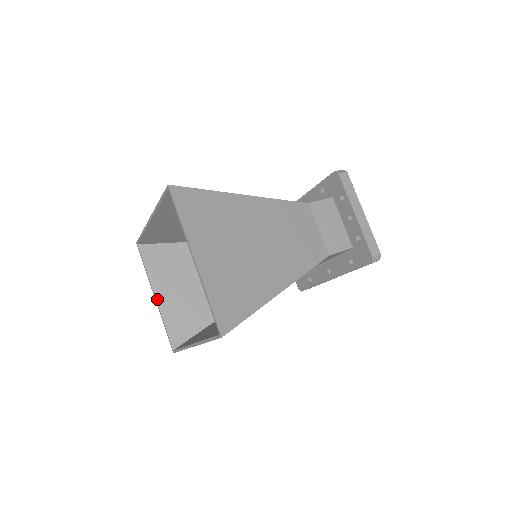
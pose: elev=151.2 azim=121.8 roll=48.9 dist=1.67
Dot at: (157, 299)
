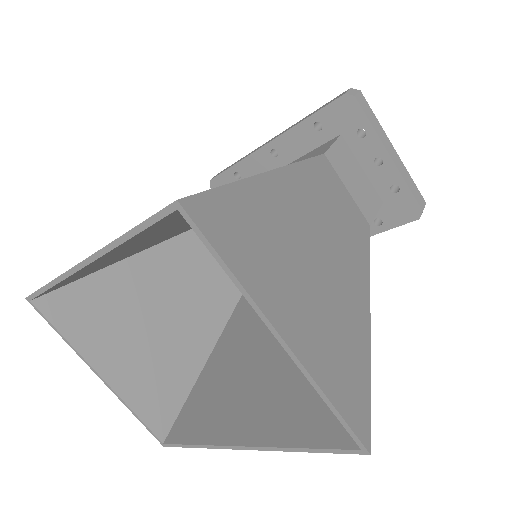
Dot at: (105, 379)
